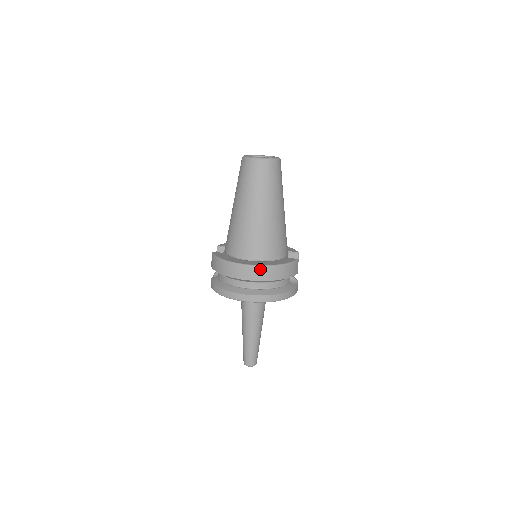
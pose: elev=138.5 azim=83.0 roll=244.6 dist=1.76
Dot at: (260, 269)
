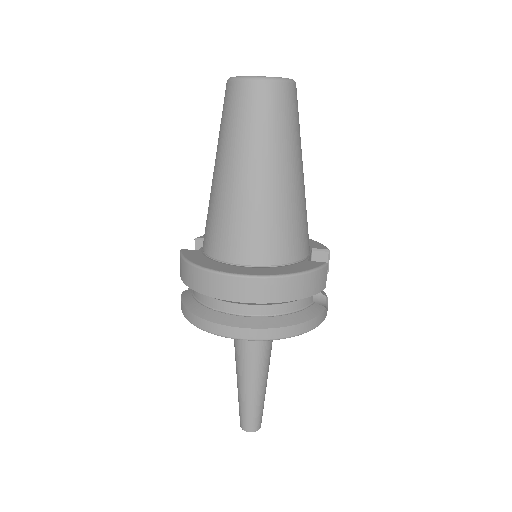
Dot at: (255, 282)
